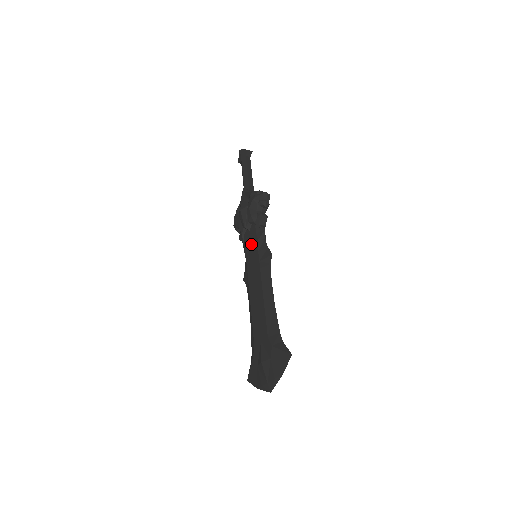
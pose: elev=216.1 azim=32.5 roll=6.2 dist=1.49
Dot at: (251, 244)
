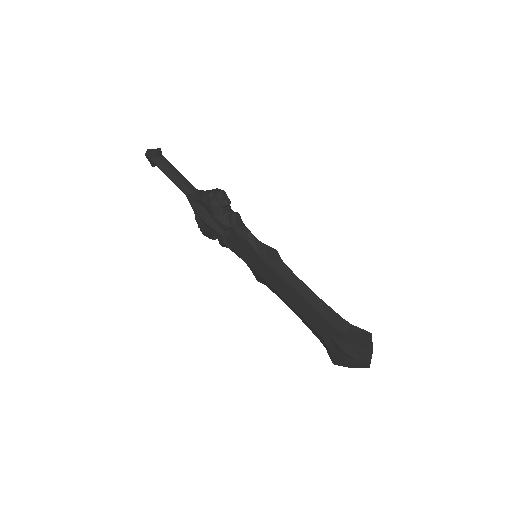
Dot at: (243, 249)
